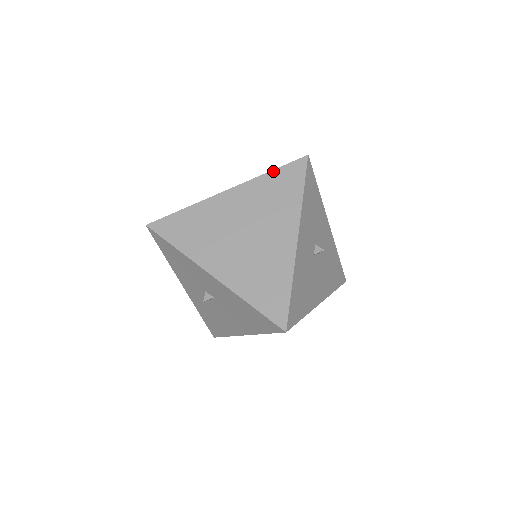
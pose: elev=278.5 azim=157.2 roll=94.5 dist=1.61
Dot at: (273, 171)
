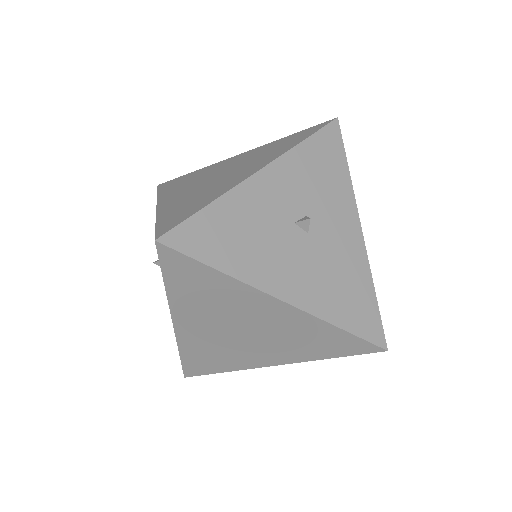
Dot at: (291, 135)
